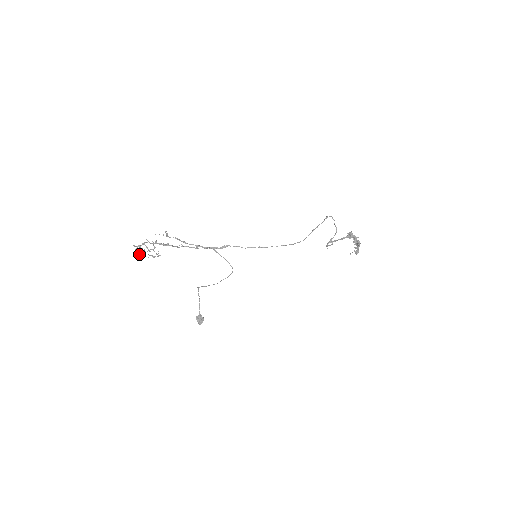
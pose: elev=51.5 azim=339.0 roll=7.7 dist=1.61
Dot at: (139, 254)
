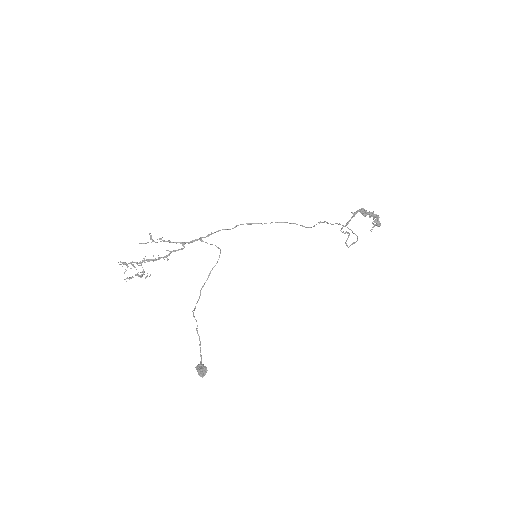
Dot at: (124, 273)
